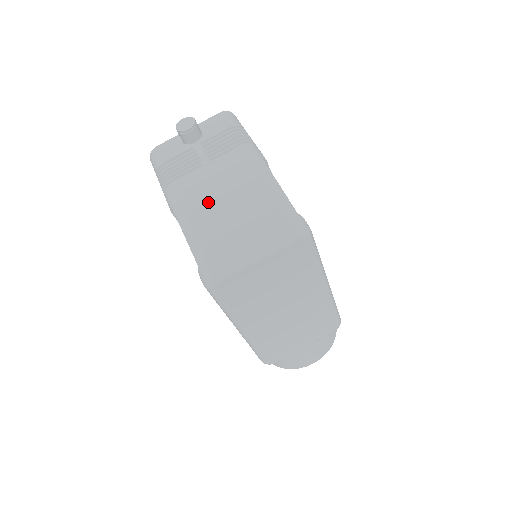
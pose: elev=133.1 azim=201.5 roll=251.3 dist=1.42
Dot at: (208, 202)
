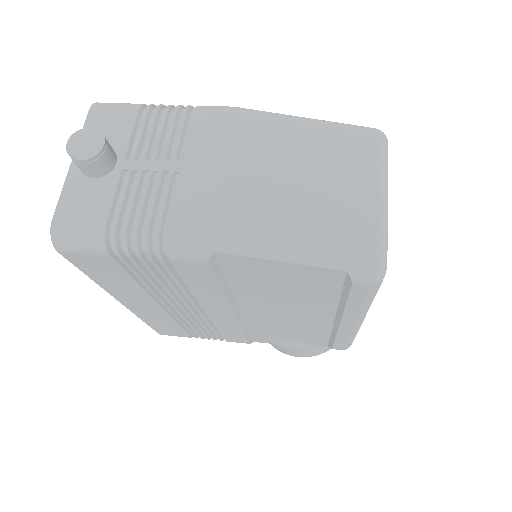
Dot at: (258, 198)
